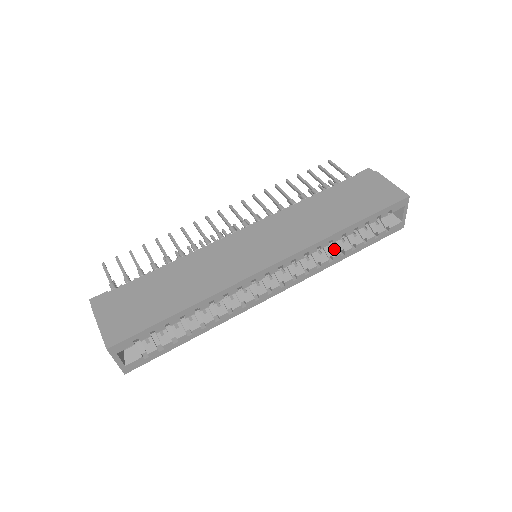
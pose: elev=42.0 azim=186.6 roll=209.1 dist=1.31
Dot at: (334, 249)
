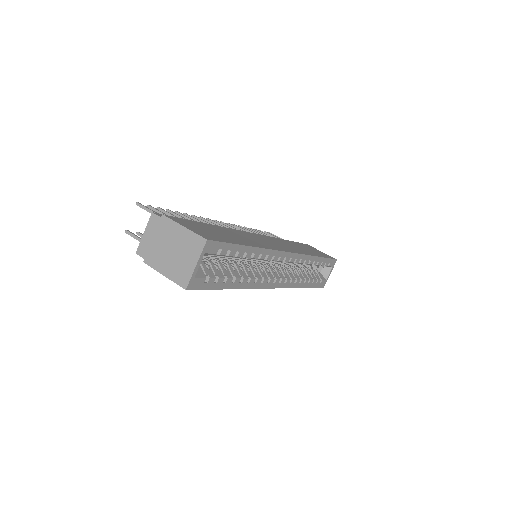
Dot at: (301, 275)
